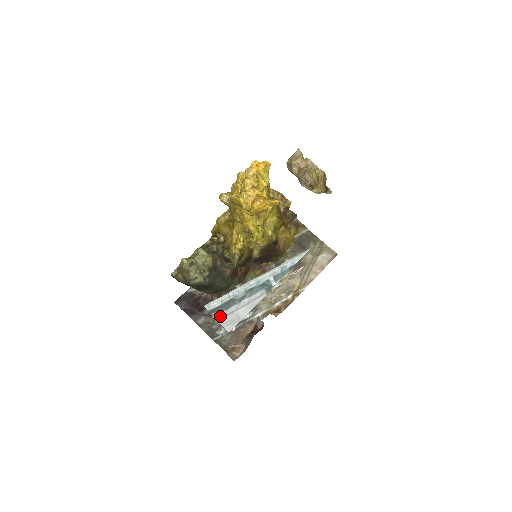
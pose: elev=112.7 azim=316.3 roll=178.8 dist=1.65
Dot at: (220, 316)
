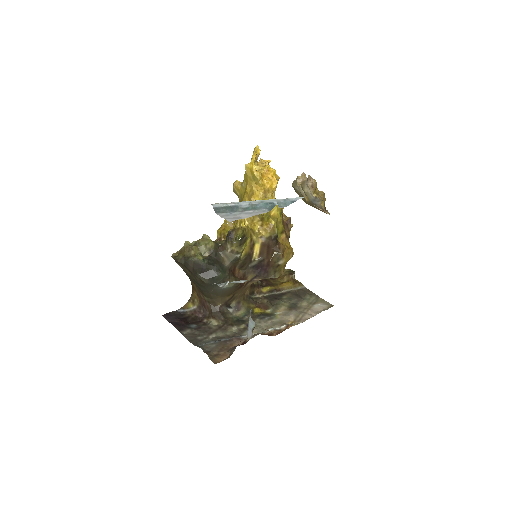
Dot at: (223, 214)
